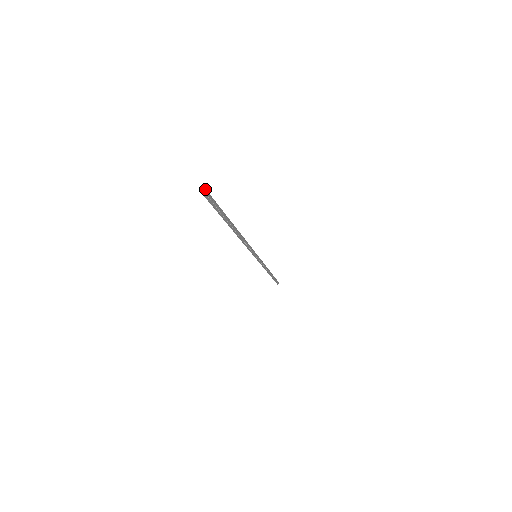
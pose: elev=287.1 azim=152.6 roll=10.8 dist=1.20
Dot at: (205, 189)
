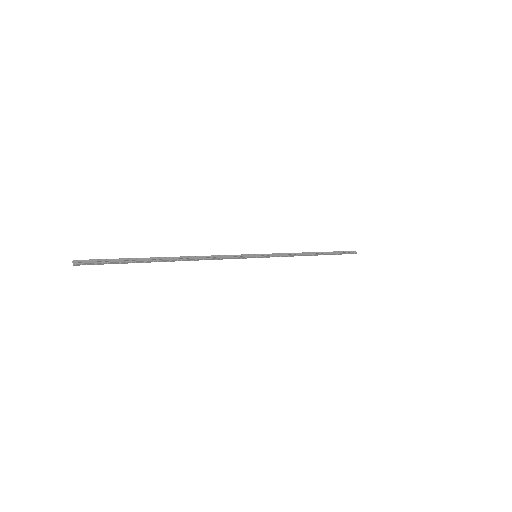
Dot at: (73, 260)
